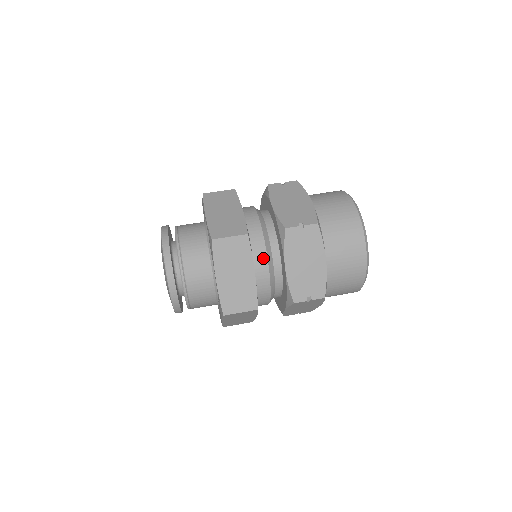
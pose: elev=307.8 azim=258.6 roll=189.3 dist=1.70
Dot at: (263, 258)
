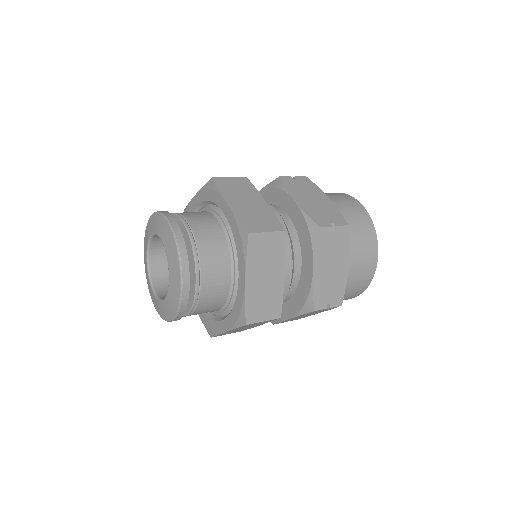
Dot at: (288, 259)
